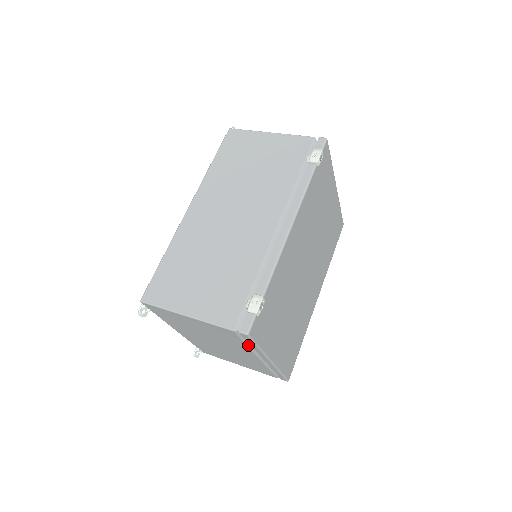
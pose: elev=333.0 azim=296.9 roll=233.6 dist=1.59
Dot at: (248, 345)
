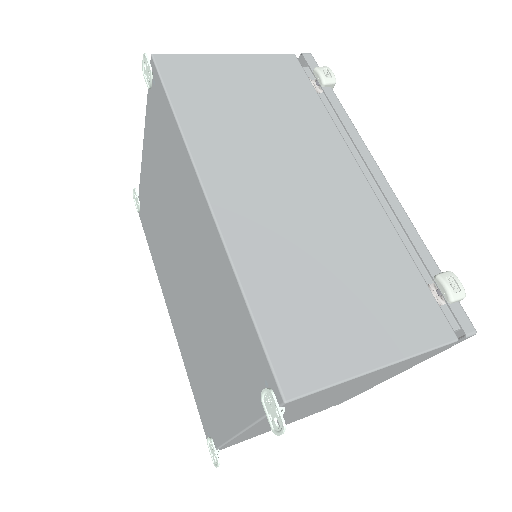
Dot at: occluded
